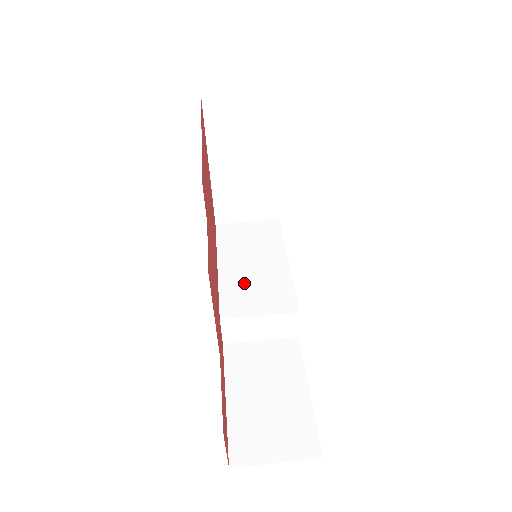
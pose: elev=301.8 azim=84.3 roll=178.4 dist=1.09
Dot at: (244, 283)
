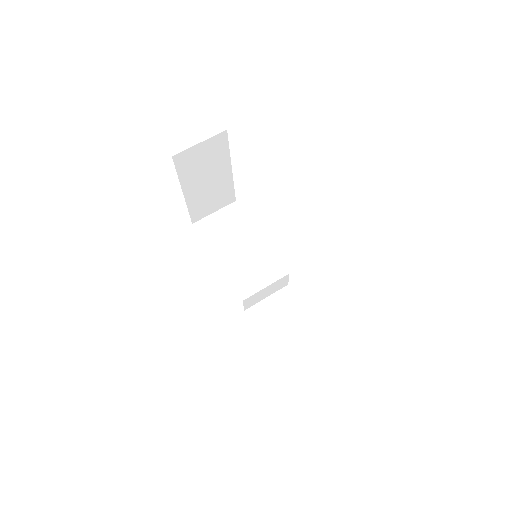
Dot at: (242, 267)
